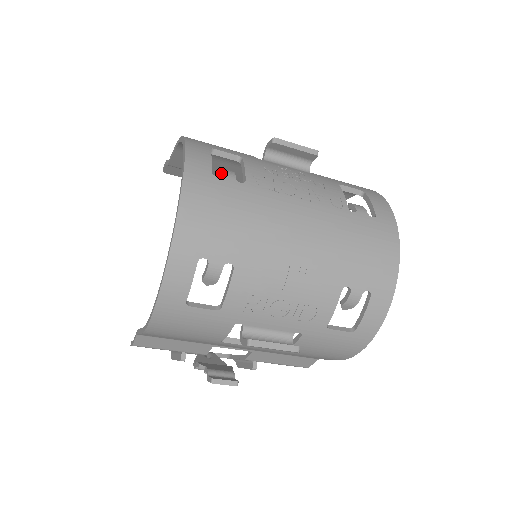
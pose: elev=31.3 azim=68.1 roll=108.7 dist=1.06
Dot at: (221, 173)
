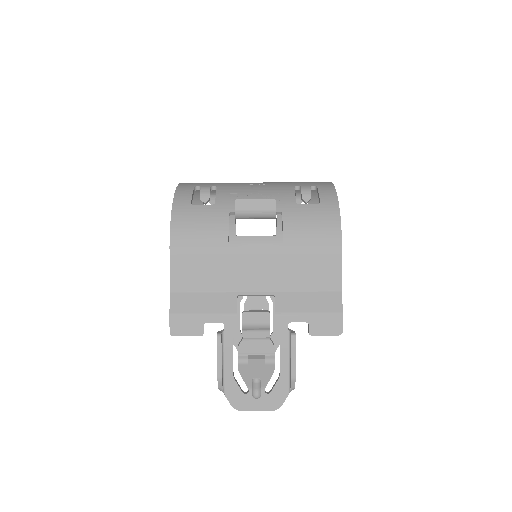
Dot at: occluded
